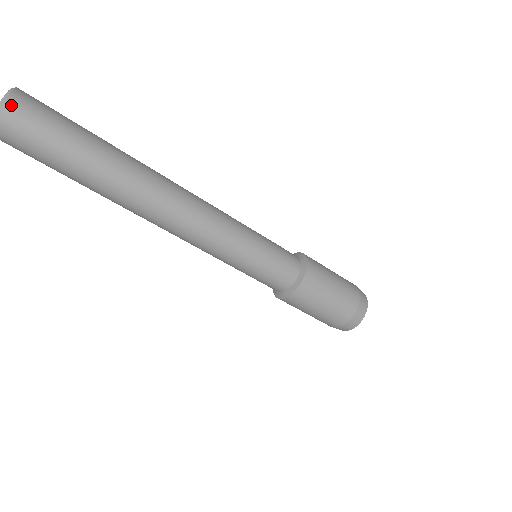
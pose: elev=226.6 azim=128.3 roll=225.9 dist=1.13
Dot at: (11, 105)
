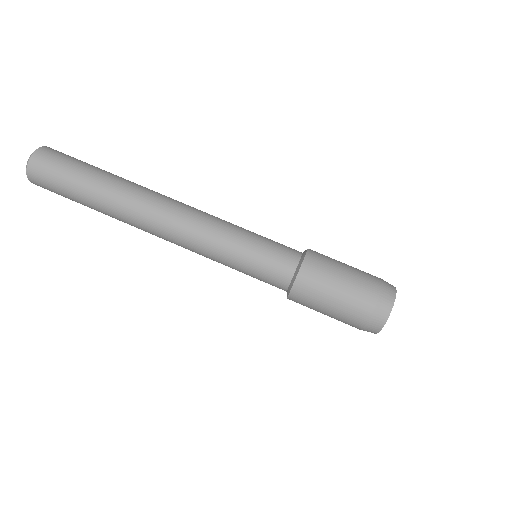
Dot at: occluded
